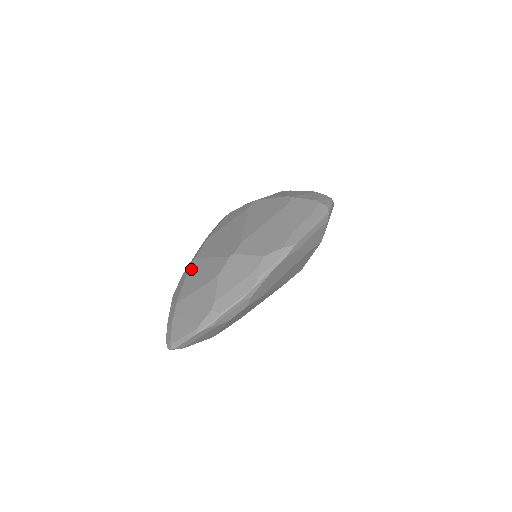
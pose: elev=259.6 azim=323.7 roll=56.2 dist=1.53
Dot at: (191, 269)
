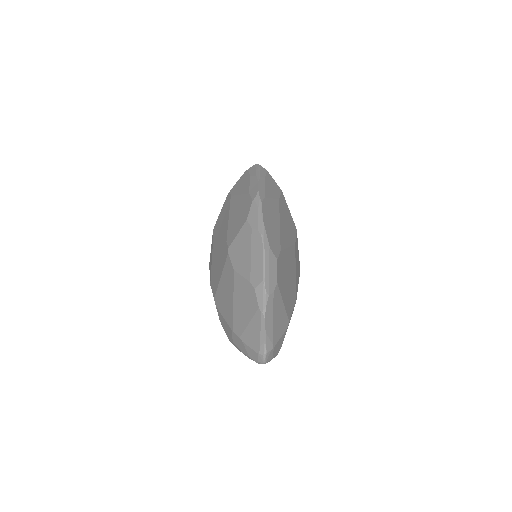
Dot at: (218, 305)
